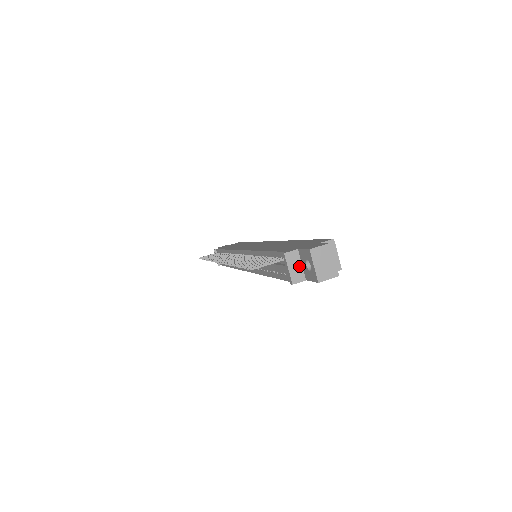
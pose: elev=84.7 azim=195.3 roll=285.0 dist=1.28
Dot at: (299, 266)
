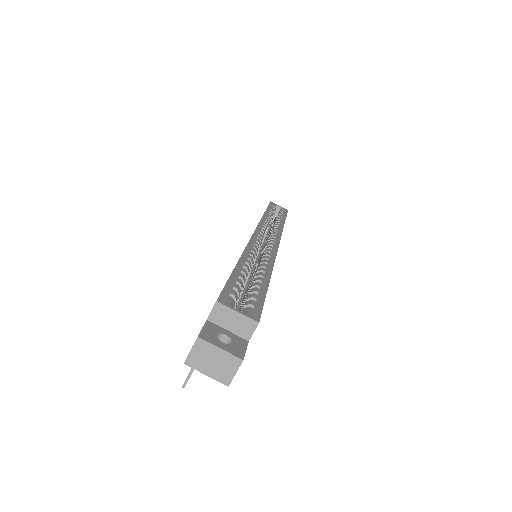
Dot at: occluded
